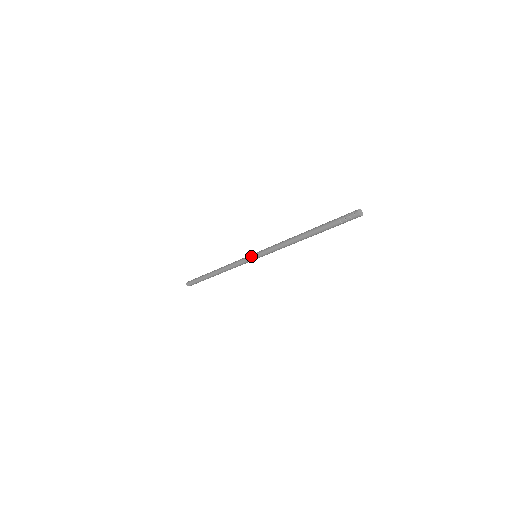
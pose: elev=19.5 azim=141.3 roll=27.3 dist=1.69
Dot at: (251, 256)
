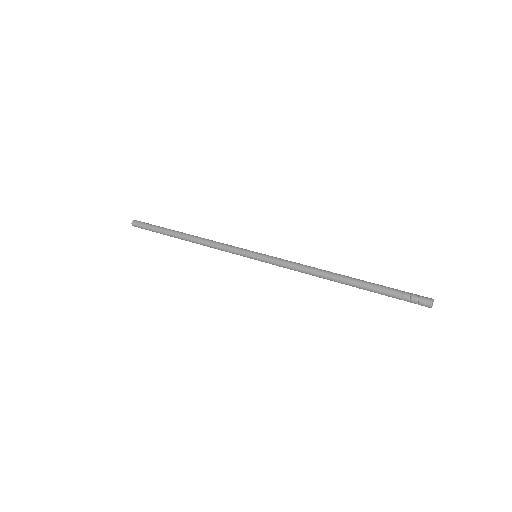
Dot at: (250, 253)
